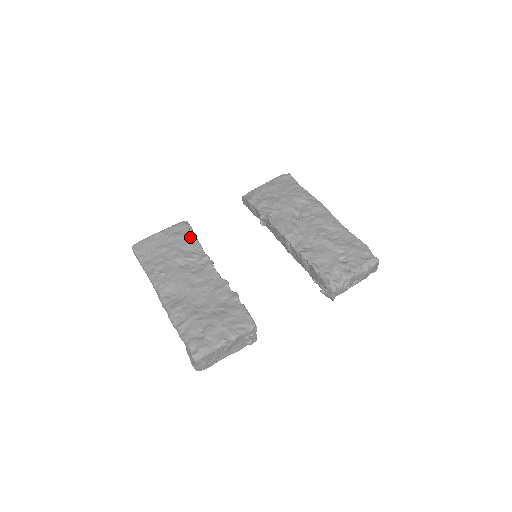
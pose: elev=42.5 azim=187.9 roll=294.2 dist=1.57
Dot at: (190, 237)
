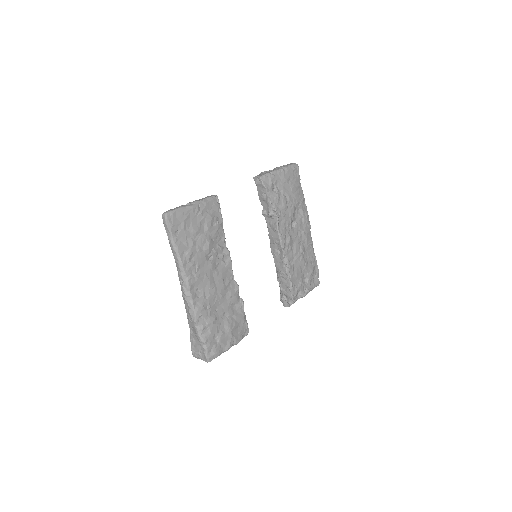
Dot at: (219, 223)
